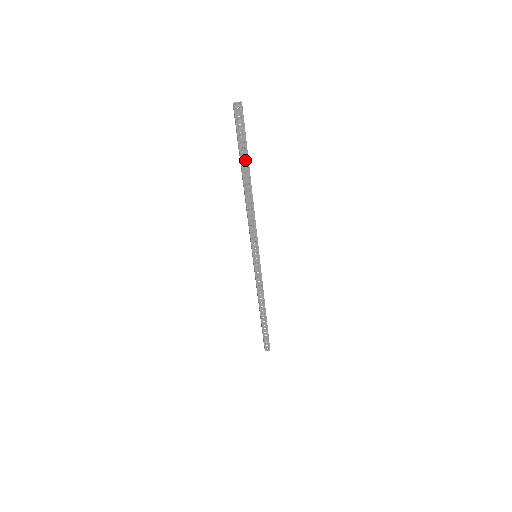
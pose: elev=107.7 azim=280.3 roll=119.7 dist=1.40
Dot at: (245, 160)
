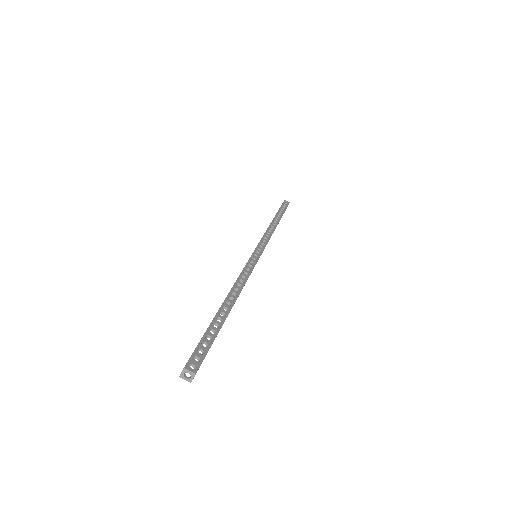
Dot at: occluded
